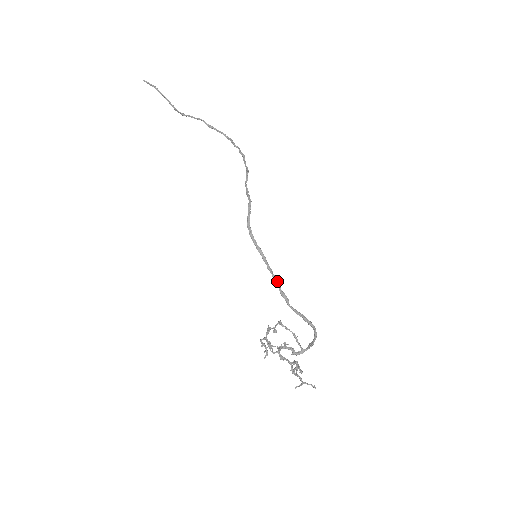
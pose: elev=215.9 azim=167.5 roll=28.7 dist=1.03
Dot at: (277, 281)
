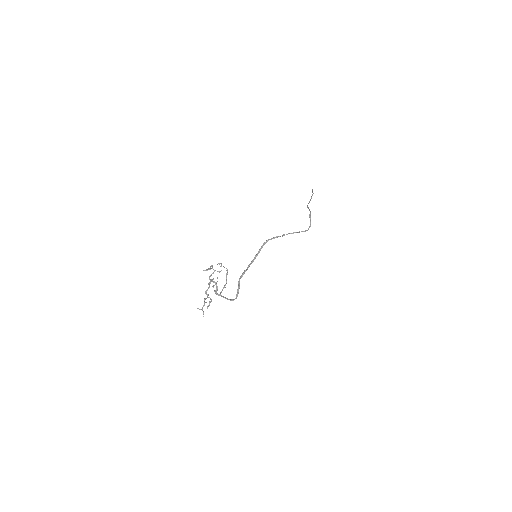
Dot at: occluded
